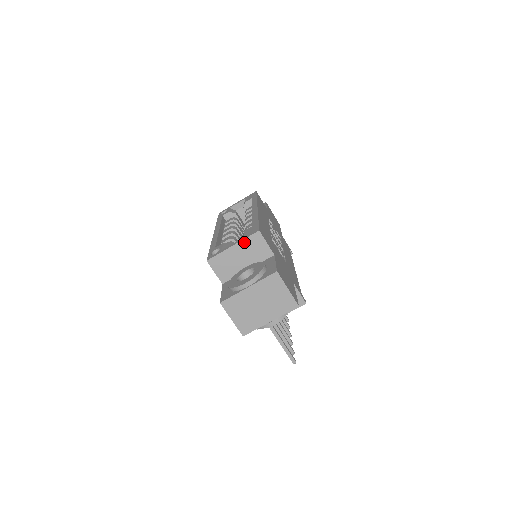
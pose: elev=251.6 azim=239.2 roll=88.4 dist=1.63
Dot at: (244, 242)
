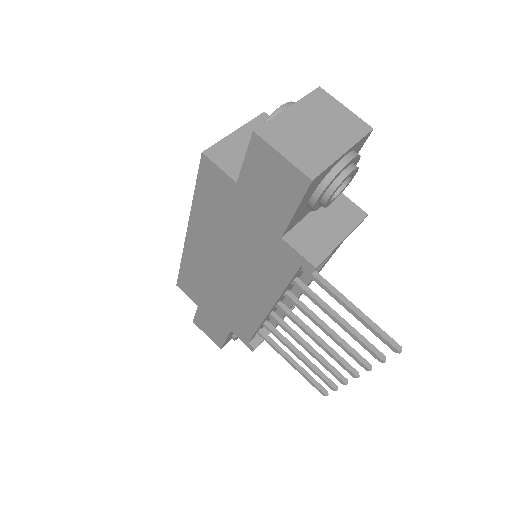
Dot at: (249, 126)
